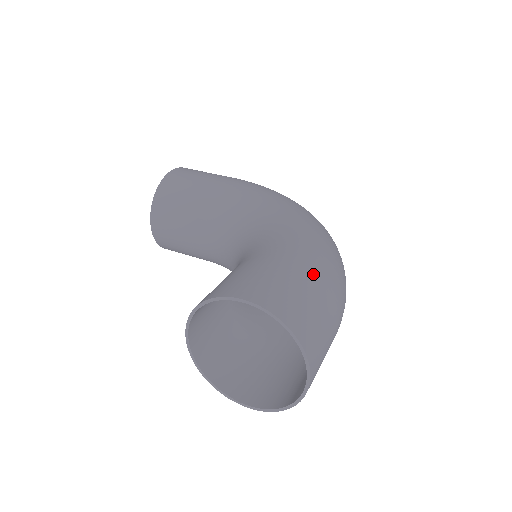
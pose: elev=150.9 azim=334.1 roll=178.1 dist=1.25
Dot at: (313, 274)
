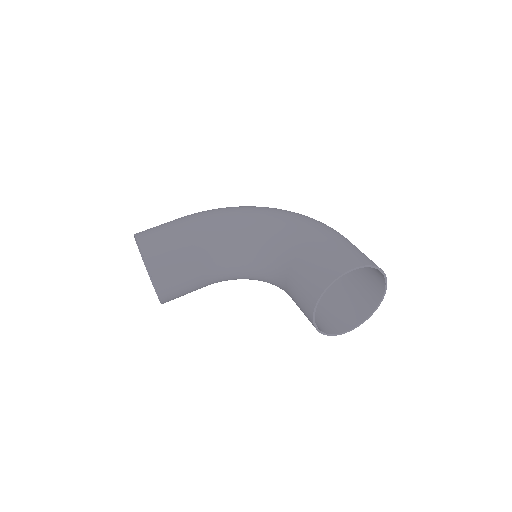
Dot at: (339, 236)
